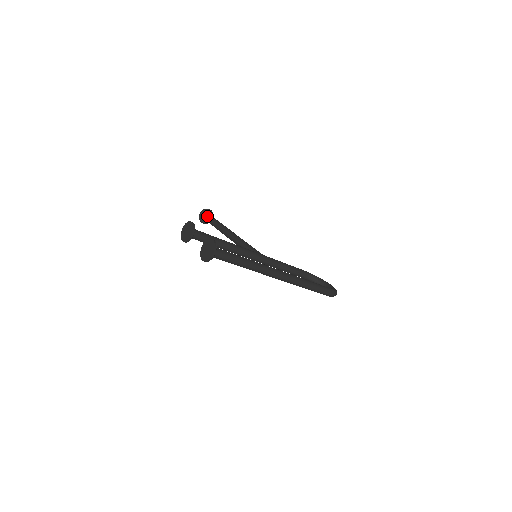
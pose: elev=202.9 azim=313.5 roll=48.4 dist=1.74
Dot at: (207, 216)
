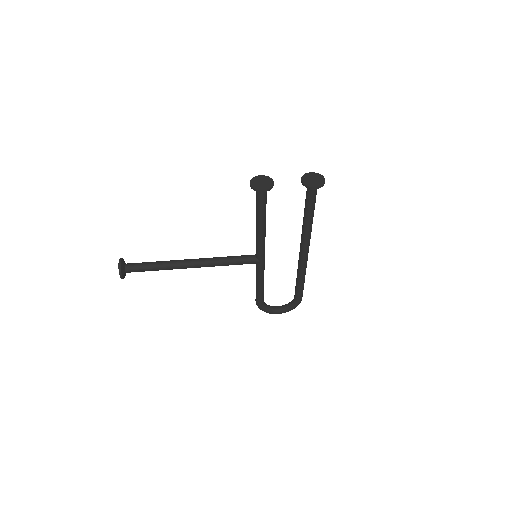
Dot at: (131, 263)
